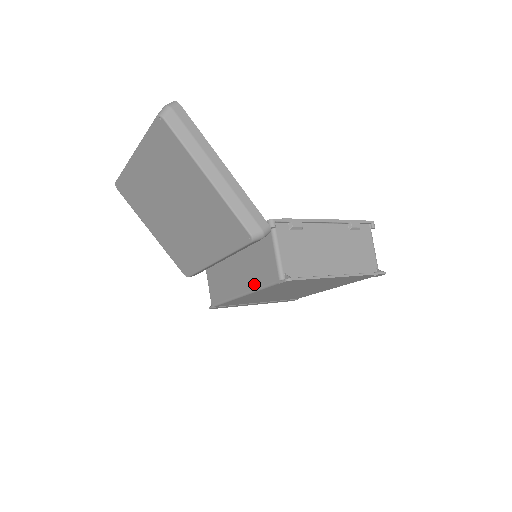
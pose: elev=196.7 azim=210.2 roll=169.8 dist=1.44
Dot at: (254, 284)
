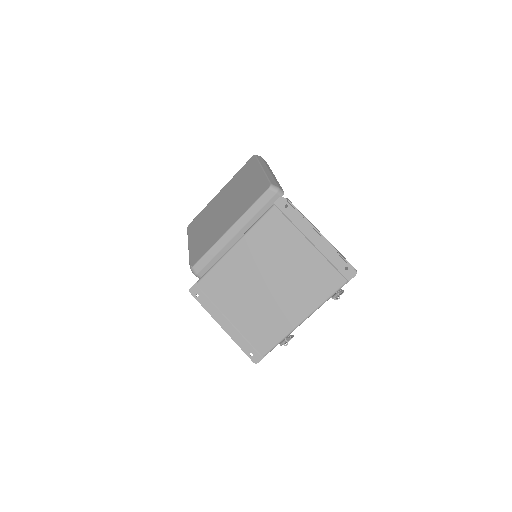
Dot at: occluded
